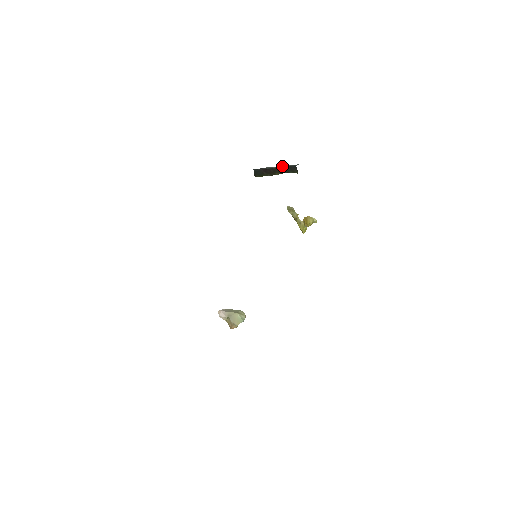
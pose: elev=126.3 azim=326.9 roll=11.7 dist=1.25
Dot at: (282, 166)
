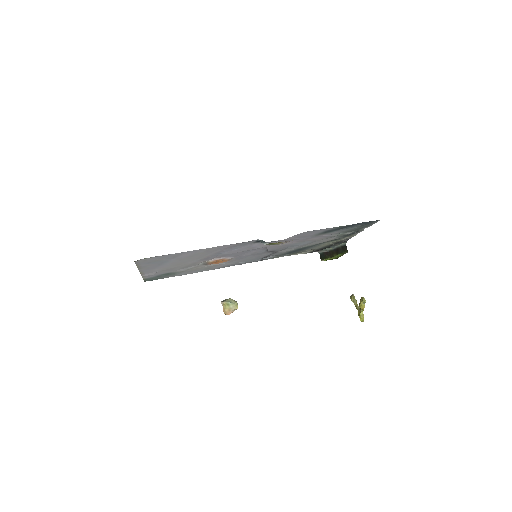
Dot at: (336, 246)
